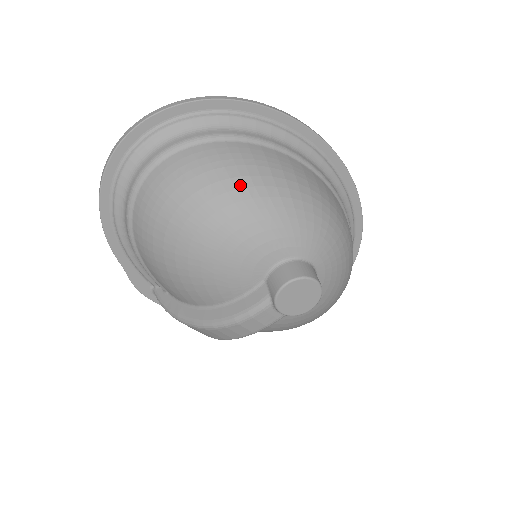
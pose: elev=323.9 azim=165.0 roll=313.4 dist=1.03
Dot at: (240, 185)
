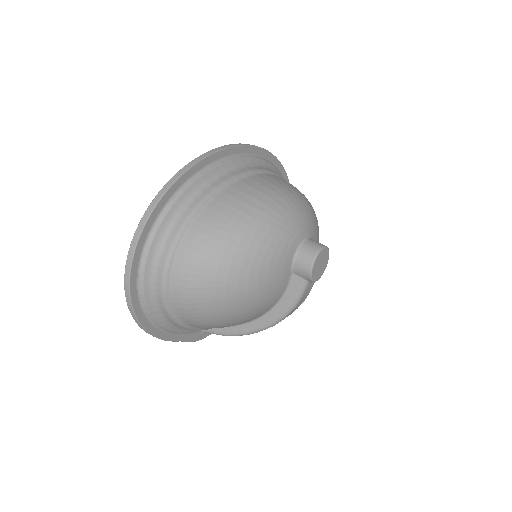
Dot at: (238, 241)
